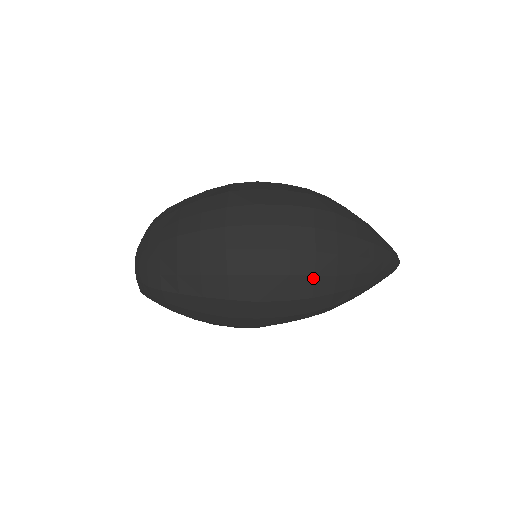
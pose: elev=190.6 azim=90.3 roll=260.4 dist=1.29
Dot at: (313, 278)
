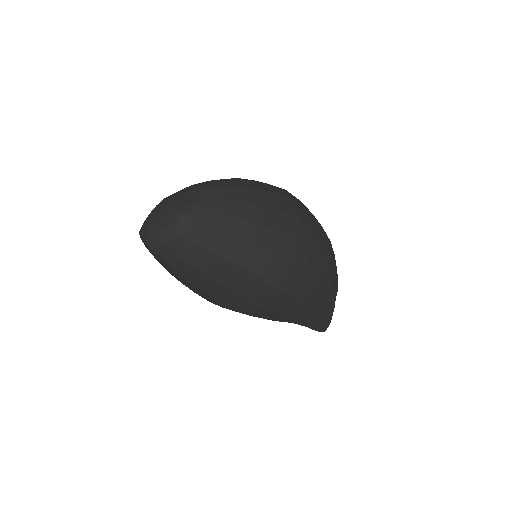
Dot at: occluded
